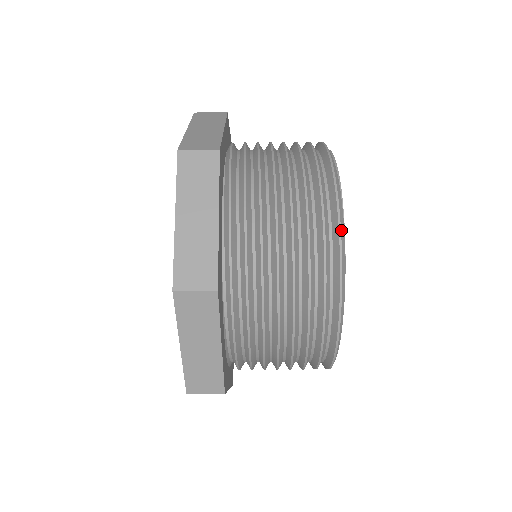
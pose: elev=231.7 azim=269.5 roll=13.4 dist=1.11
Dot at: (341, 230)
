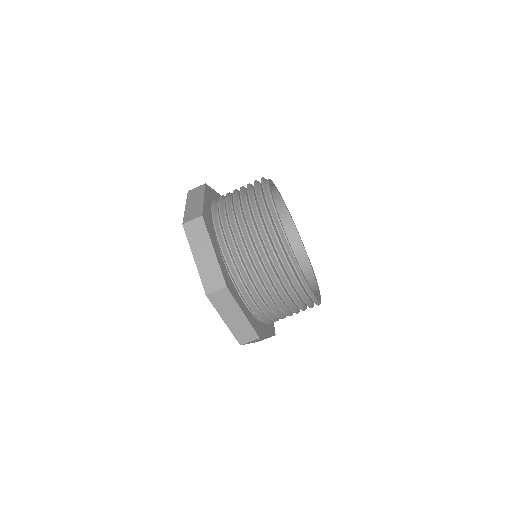
Dot at: (304, 284)
